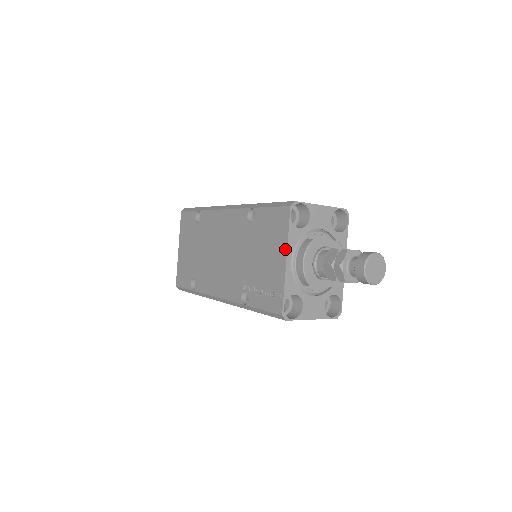
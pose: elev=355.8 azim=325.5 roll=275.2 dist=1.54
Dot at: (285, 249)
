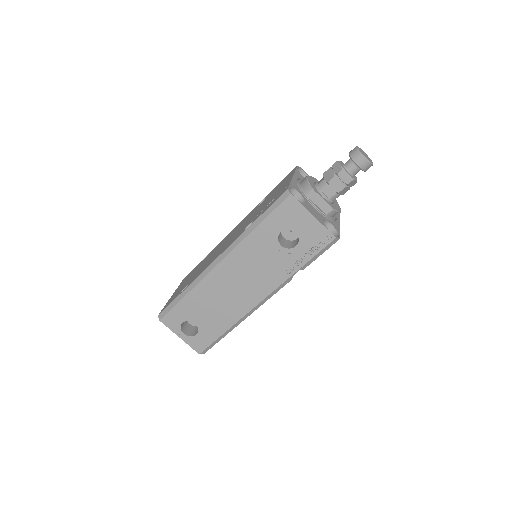
Dot at: (292, 175)
